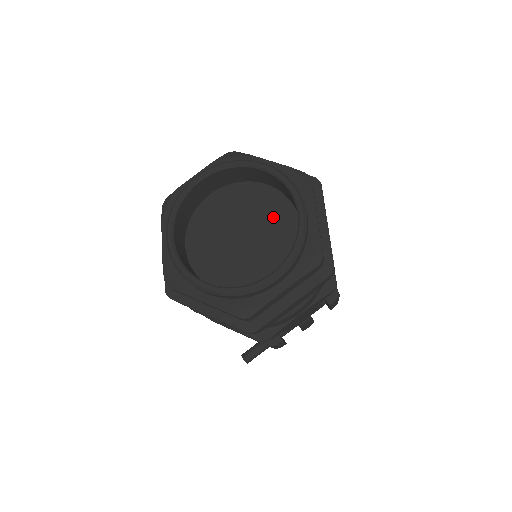
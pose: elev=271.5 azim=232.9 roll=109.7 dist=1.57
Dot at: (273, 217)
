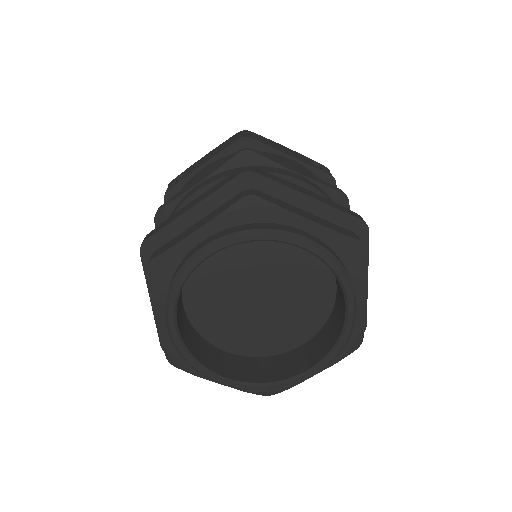
Dot at: (261, 253)
